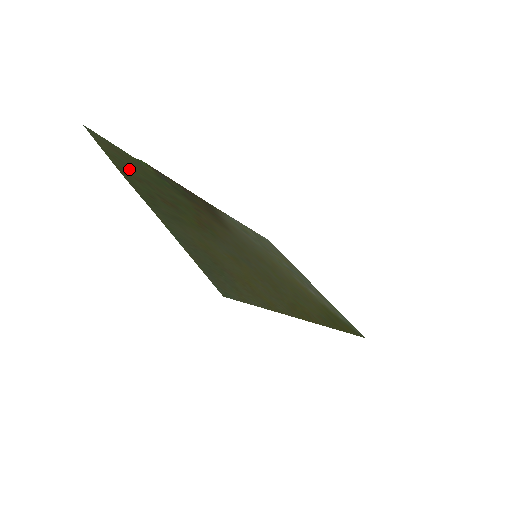
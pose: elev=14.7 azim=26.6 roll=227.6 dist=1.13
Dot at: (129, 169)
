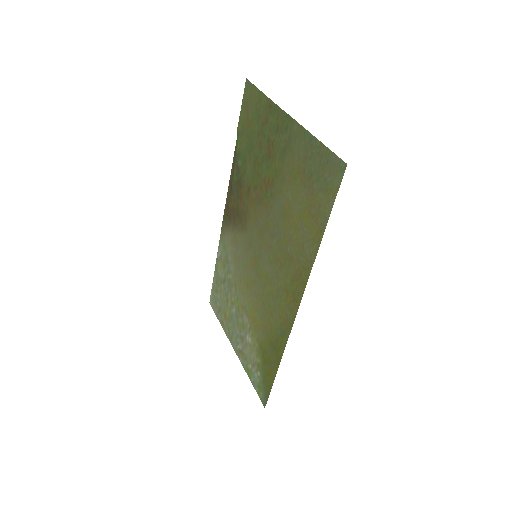
Dot at: (260, 115)
